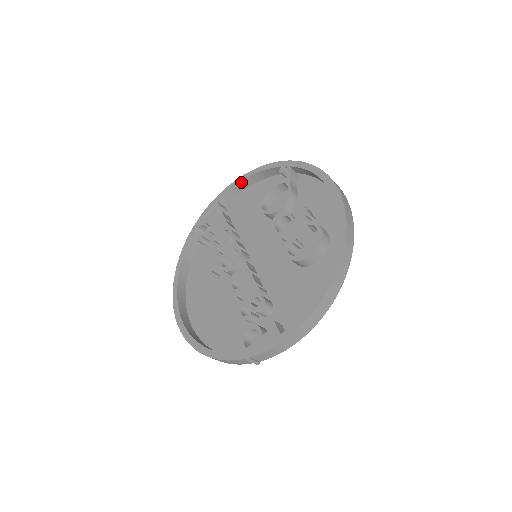
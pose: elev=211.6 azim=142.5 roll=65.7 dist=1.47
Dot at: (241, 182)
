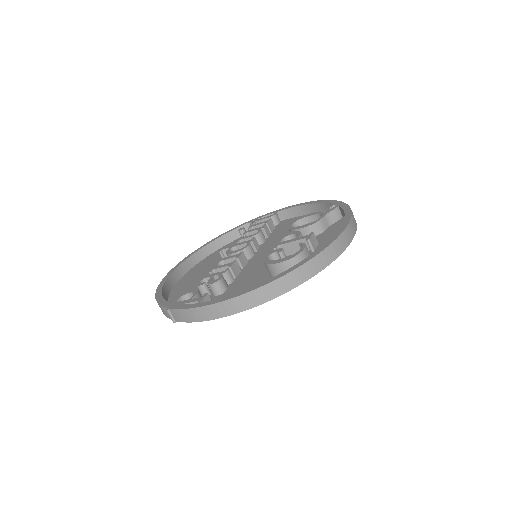
Dot at: (303, 206)
